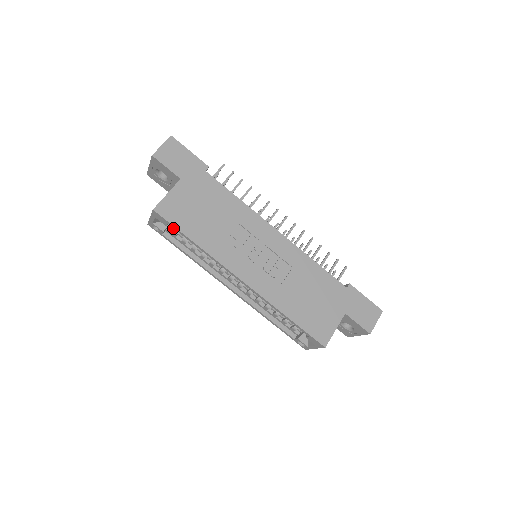
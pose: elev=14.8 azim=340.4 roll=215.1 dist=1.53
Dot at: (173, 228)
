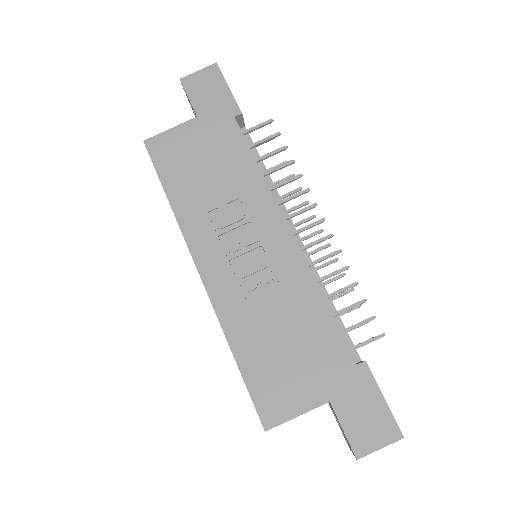
Dot at: occluded
